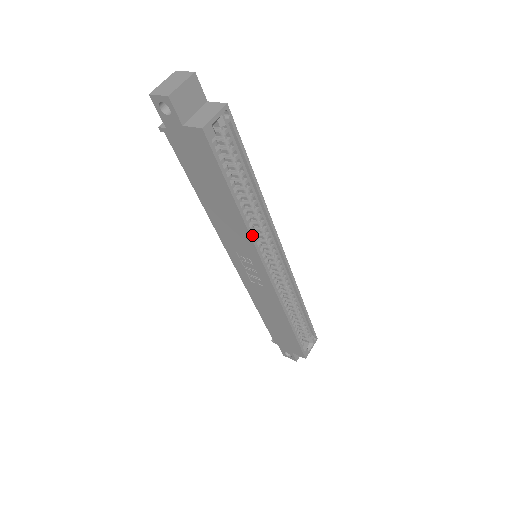
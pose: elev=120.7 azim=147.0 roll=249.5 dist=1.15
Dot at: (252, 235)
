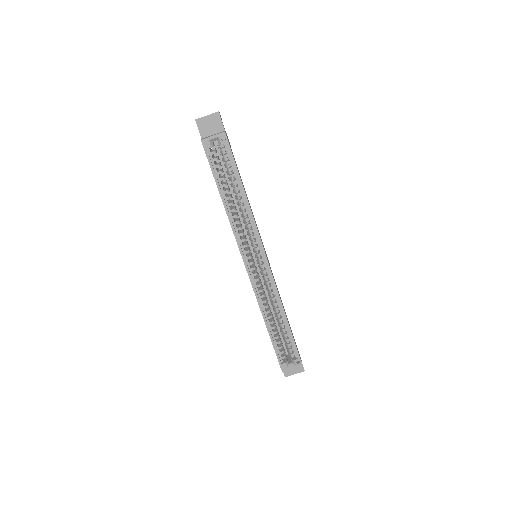
Dot at: (233, 226)
